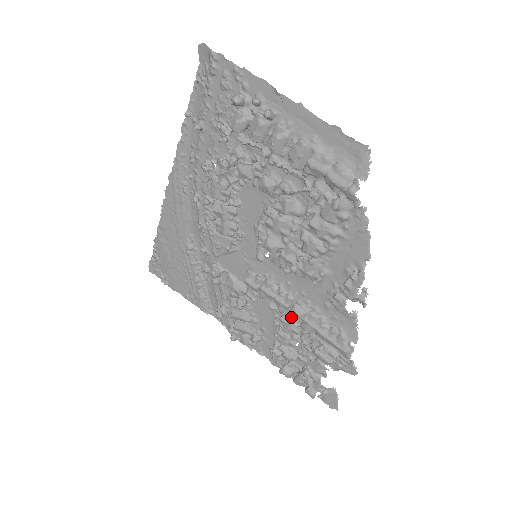
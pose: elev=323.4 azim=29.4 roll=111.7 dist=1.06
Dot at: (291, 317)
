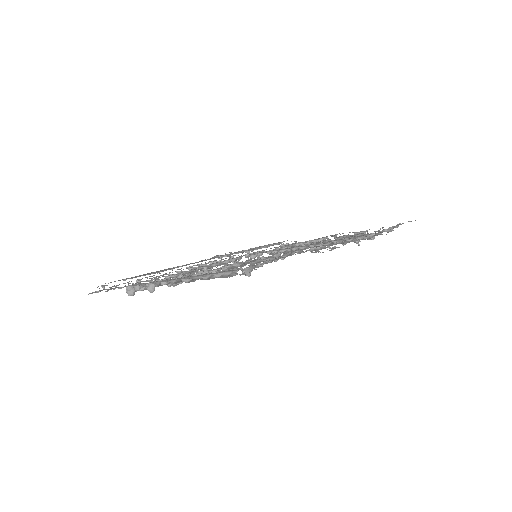
Dot at: occluded
